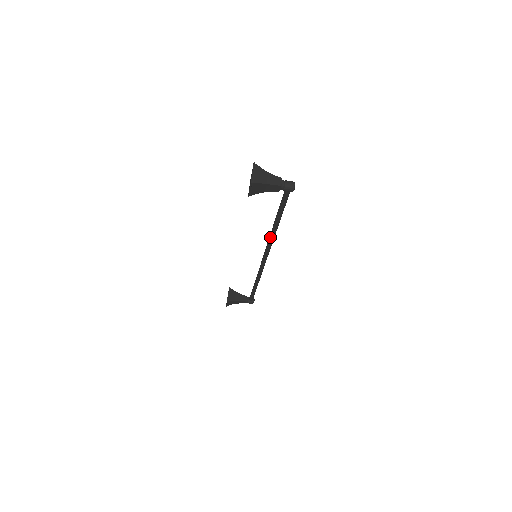
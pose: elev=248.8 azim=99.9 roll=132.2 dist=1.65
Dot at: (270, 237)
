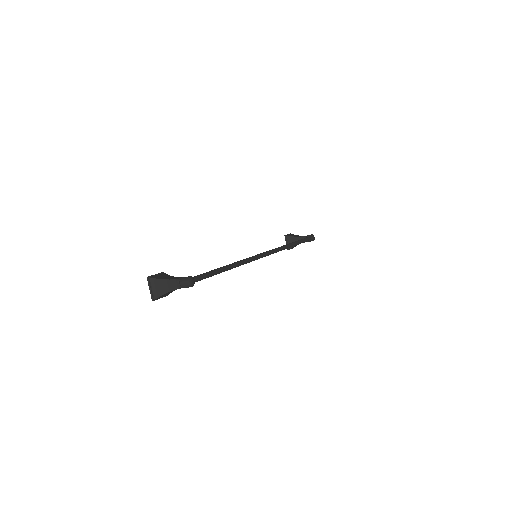
Dot at: occluded
